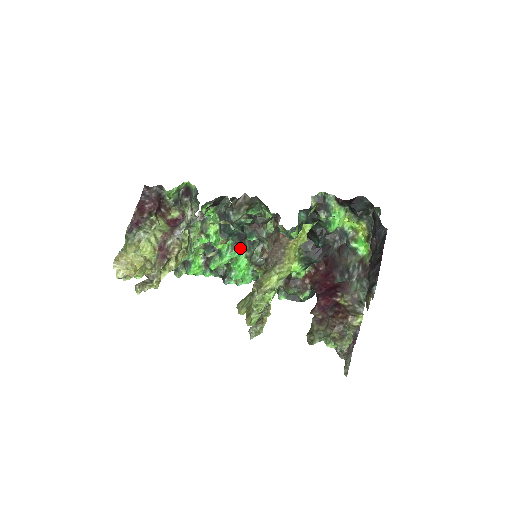
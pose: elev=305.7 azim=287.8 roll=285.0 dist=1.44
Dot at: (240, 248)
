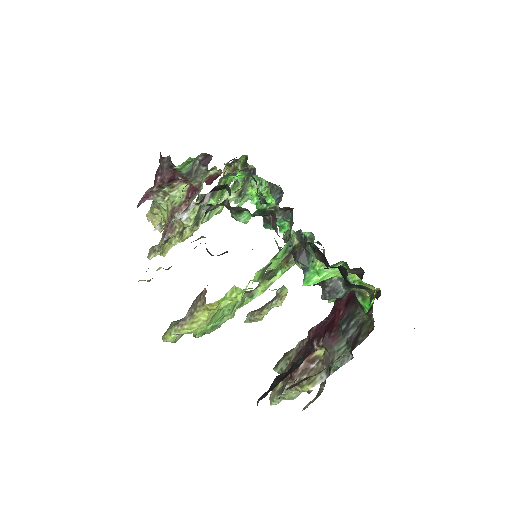
Dot at: (281, 219)
